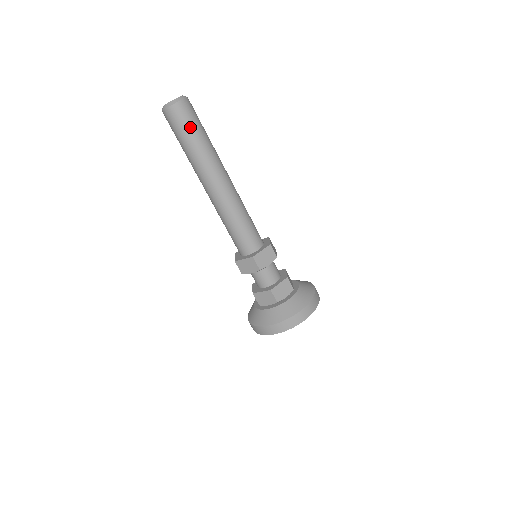
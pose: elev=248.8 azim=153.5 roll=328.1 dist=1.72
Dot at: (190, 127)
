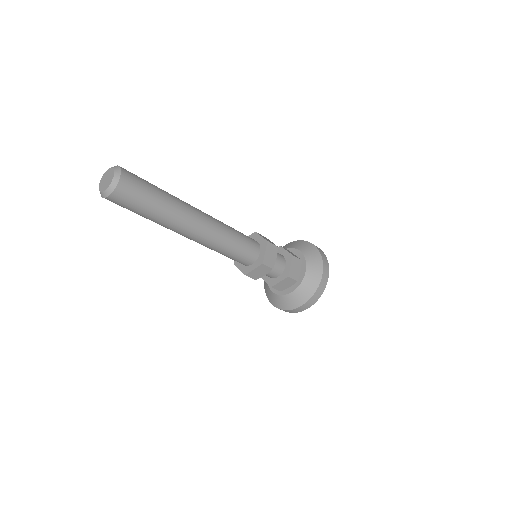
Dot at: (145, 196)
